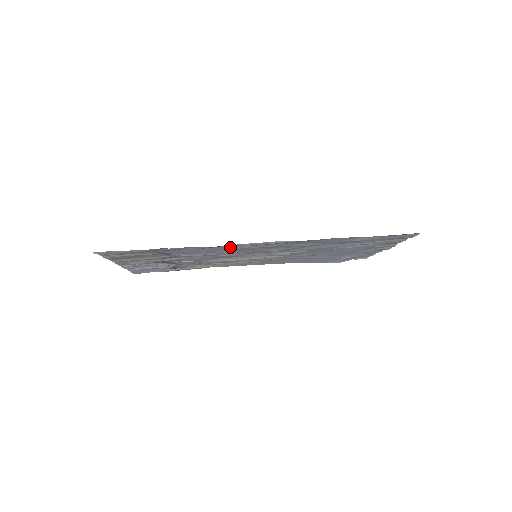
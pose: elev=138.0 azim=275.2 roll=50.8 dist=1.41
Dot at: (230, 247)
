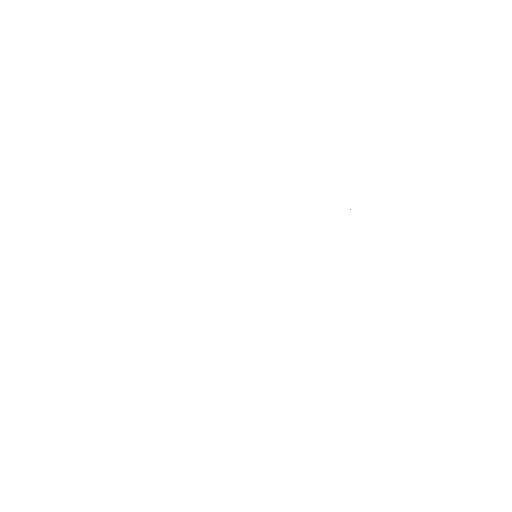
Dot at: occluded
